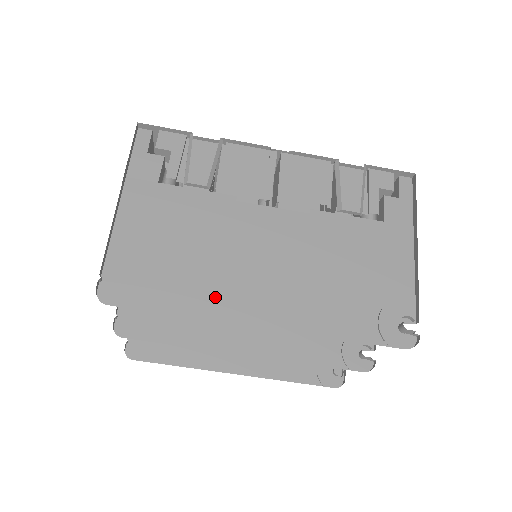
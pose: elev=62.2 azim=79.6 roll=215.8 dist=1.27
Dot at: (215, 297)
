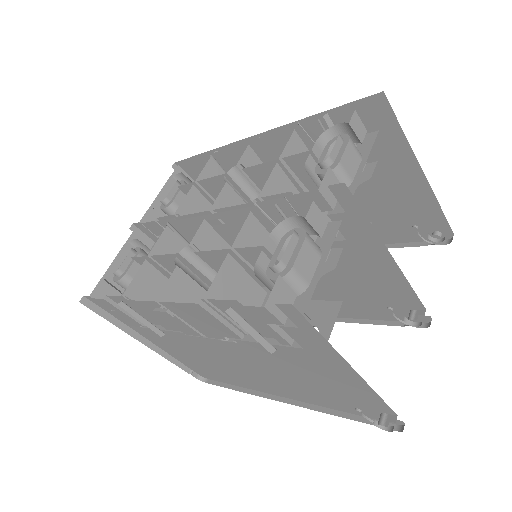
Dot at: (245, 382)
